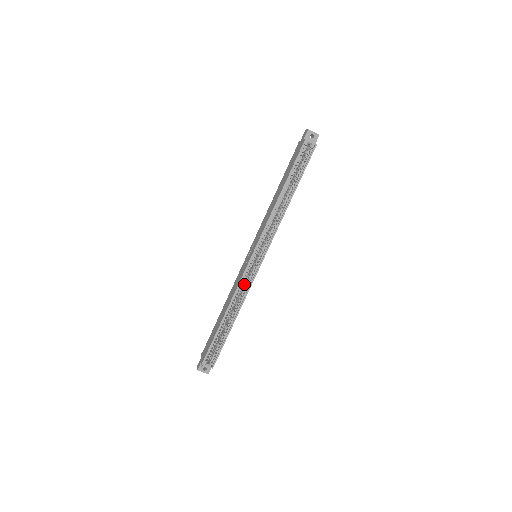
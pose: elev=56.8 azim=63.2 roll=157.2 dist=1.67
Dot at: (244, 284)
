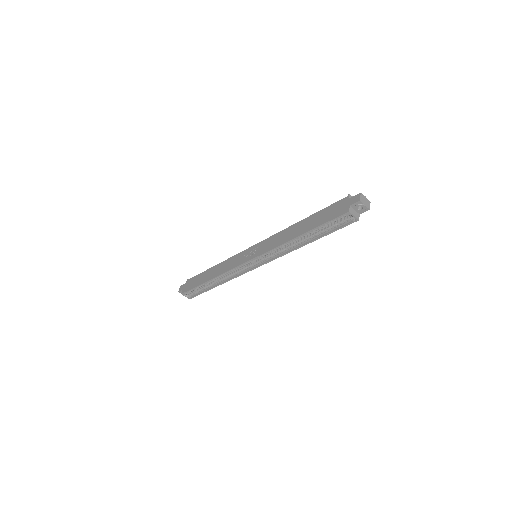
Dot at: occluded
